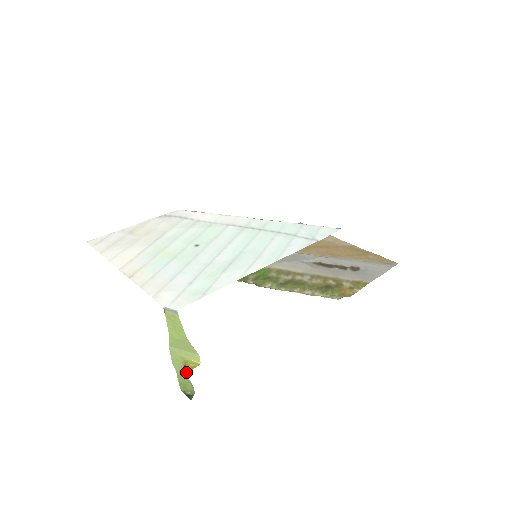
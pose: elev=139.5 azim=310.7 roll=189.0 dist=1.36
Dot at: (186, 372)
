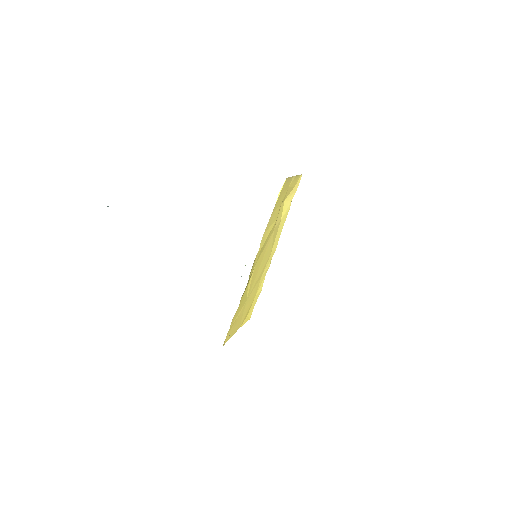
Dot at: occluded
